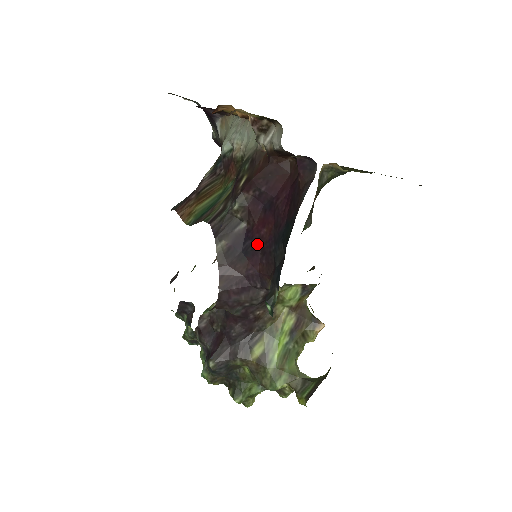
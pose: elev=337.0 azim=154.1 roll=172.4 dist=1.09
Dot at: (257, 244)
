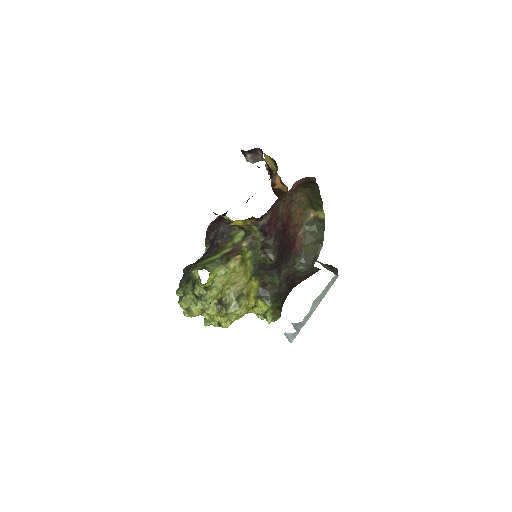
Dot at: occluded
